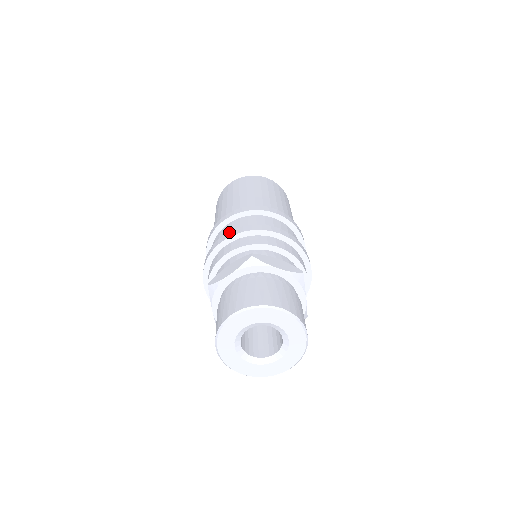
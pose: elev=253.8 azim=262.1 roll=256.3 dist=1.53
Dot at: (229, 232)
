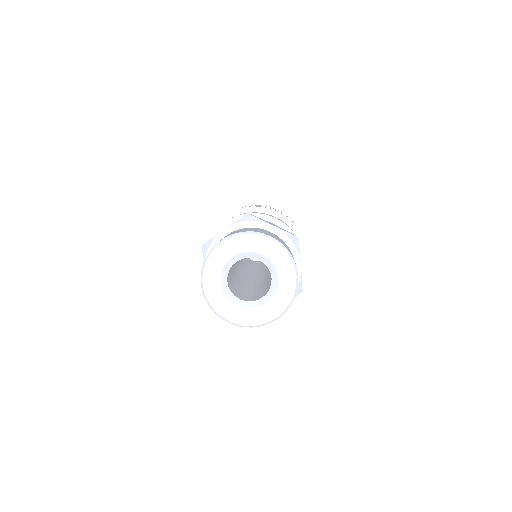
Dot at: occluded
